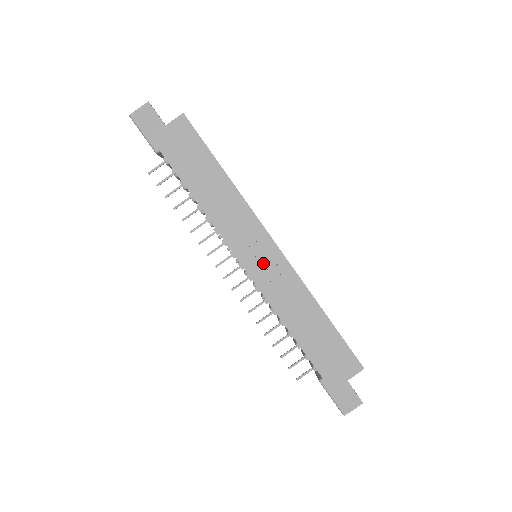
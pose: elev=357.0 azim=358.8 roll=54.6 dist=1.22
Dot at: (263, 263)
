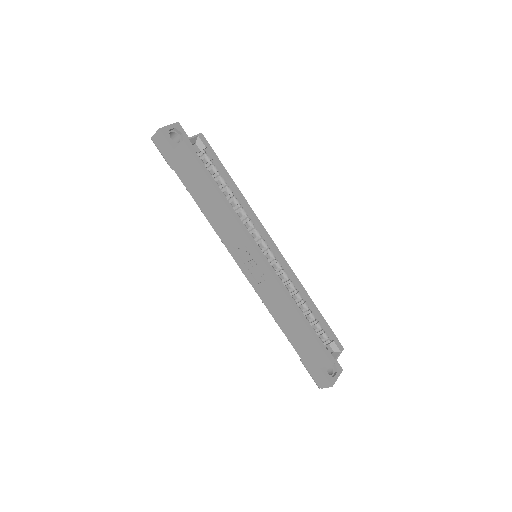
Dot at: (253, 268)
